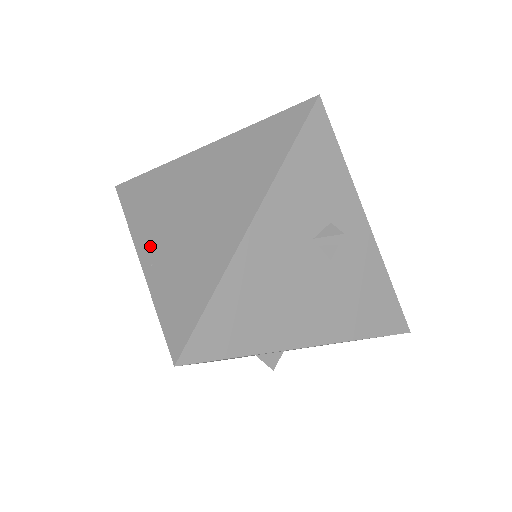
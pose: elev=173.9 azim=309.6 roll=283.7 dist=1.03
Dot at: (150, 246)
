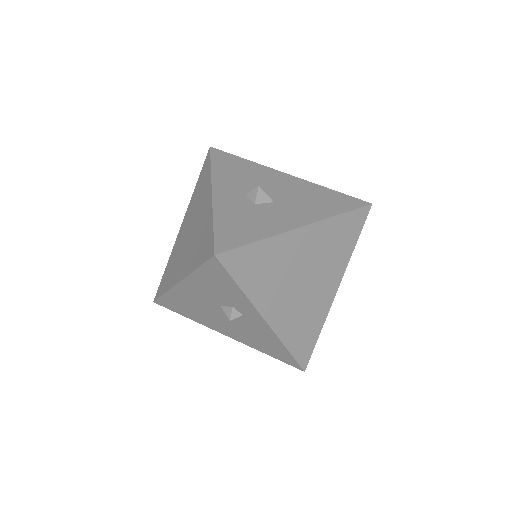
Dot at: (183, 226)
